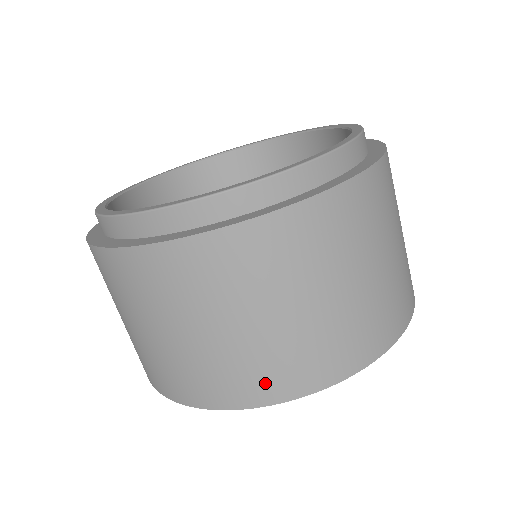
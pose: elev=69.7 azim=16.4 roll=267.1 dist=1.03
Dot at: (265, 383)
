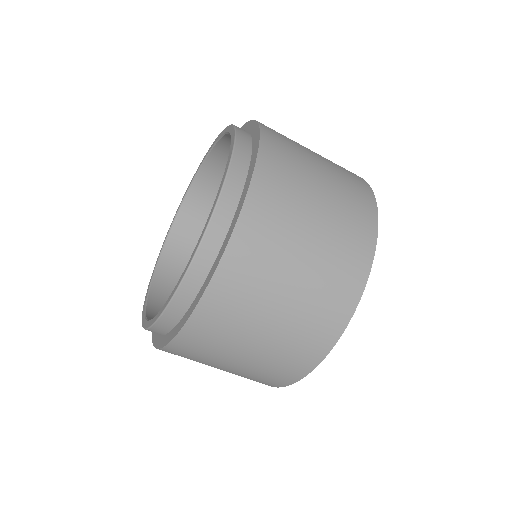
Dot at: (262, 382)
